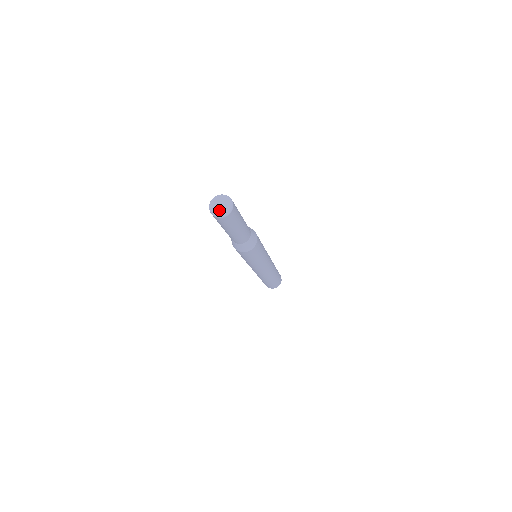
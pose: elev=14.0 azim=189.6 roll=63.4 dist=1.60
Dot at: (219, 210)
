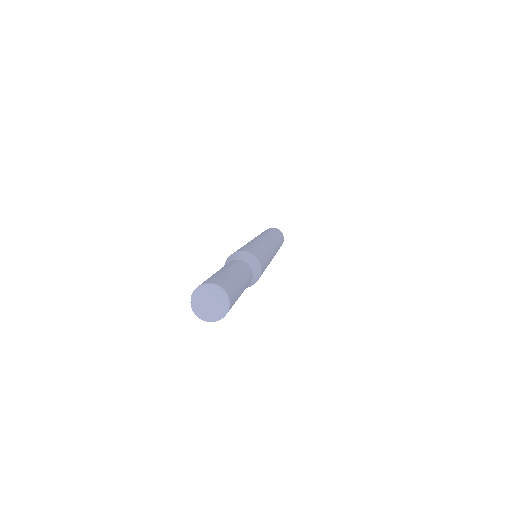
Dot at: (209, 312)
